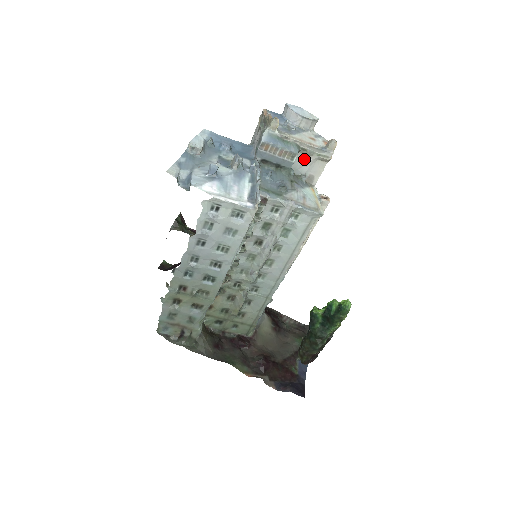
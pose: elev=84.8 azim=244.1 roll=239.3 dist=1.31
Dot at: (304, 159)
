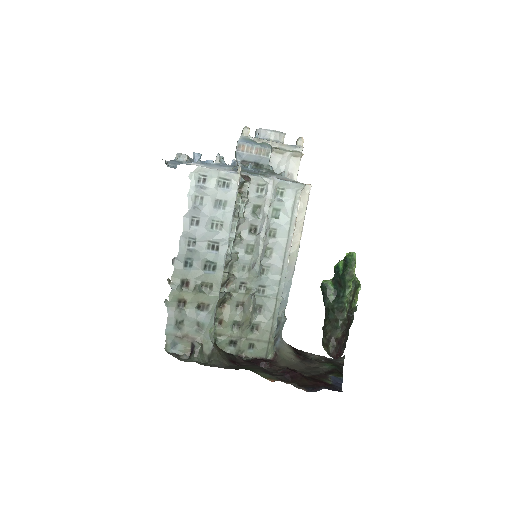
Dot at: (279, 158)
